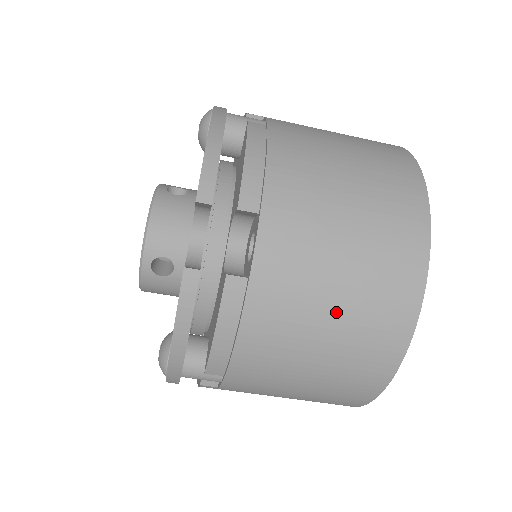
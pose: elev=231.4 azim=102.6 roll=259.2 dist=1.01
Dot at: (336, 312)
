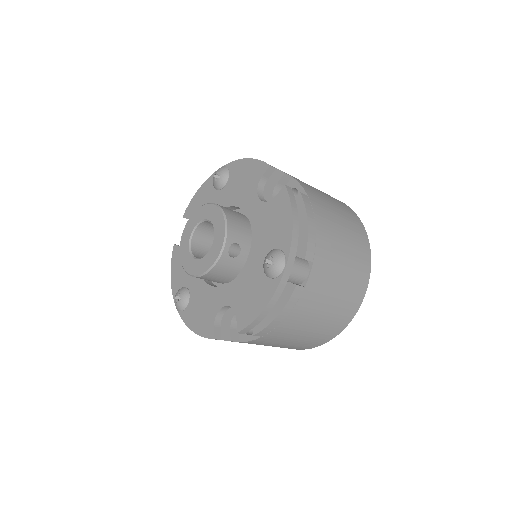
Dot at: occluded
